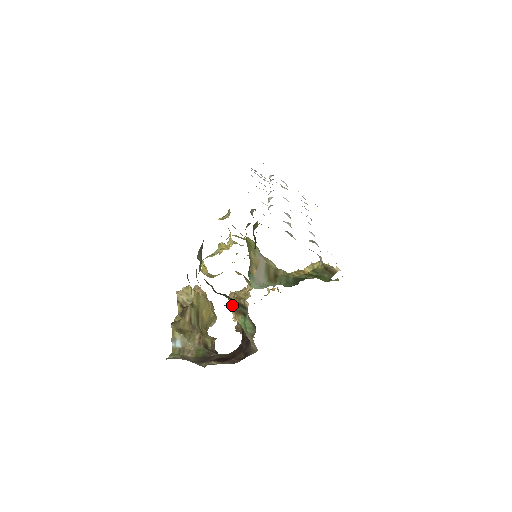
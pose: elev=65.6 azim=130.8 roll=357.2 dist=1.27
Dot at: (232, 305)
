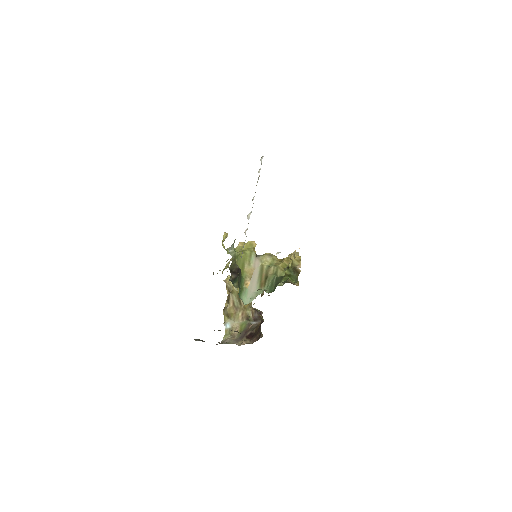
Dot at: occluded
